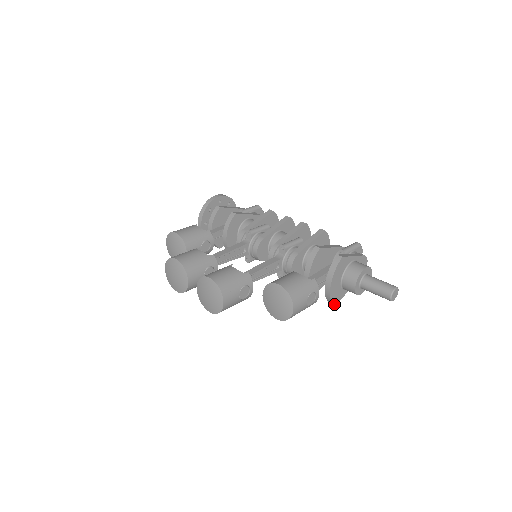
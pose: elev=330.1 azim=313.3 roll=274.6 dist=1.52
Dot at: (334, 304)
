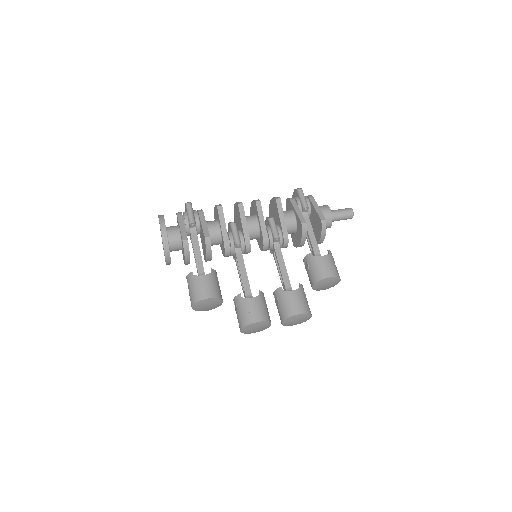
Dot at: occluded
